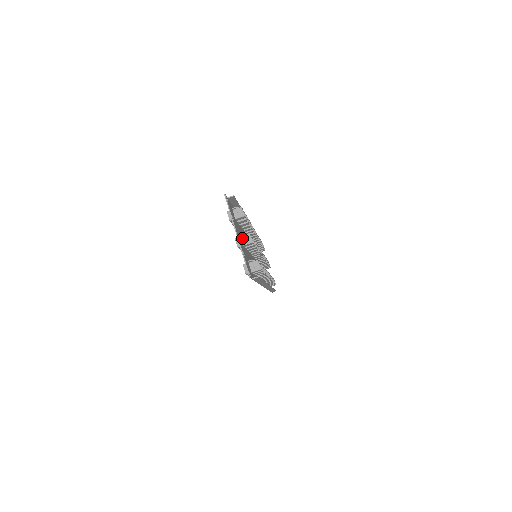
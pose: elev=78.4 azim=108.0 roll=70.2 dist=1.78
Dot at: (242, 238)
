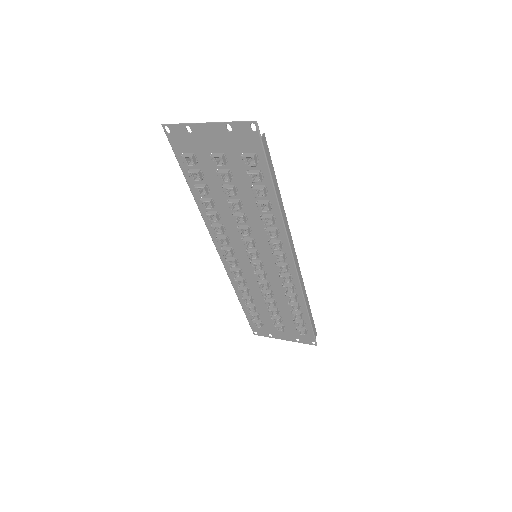
Dot at: (216, 152)
